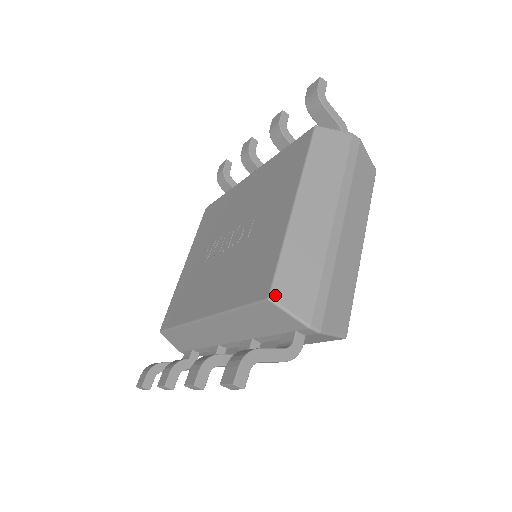
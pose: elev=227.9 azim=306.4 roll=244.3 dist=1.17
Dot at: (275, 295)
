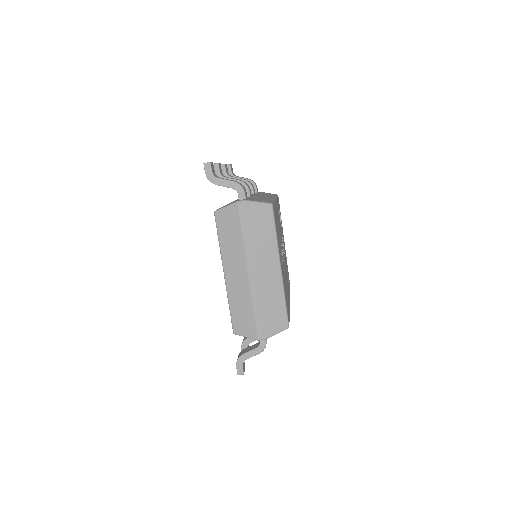
Dot at: (235, 331)
